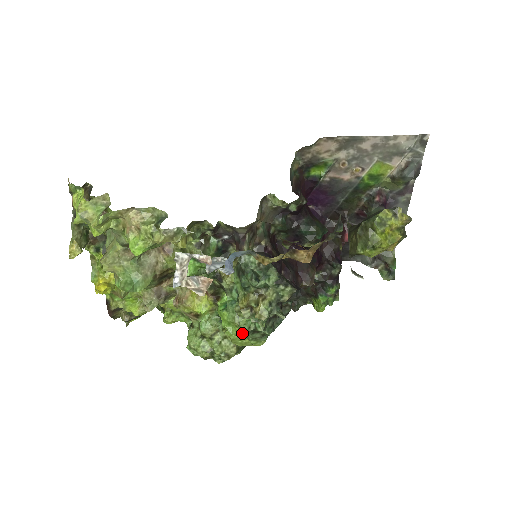
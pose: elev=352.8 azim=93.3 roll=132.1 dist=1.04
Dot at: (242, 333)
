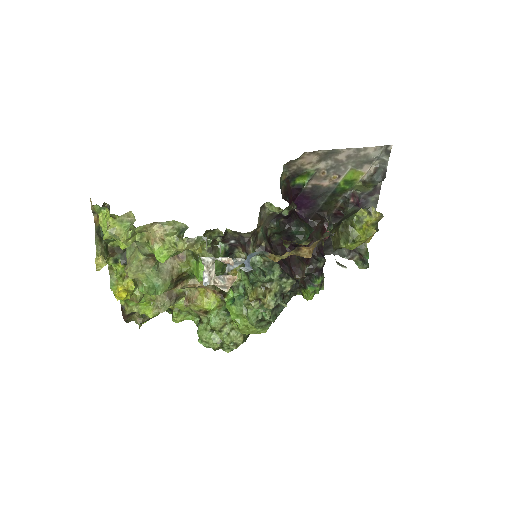
Dot at: (251, 322)
